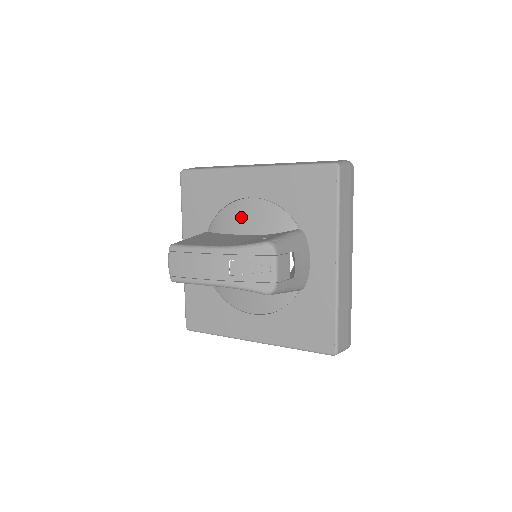
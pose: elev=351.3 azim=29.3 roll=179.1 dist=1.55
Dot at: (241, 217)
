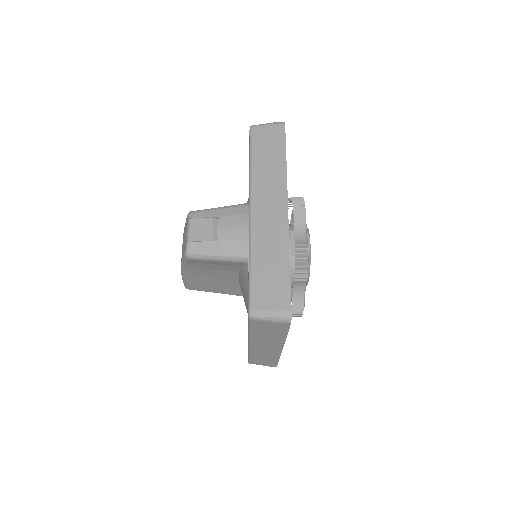
Dot at: occluded
